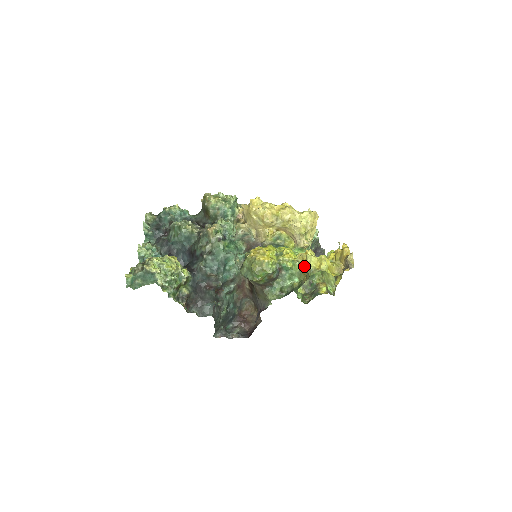
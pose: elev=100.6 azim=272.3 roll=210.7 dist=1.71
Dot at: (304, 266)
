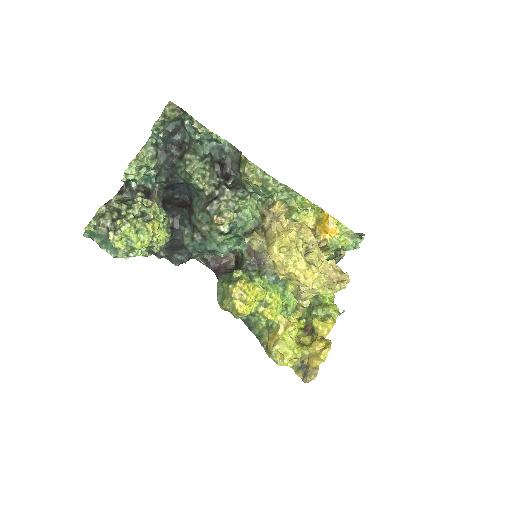
Dot at: (270, 341)
